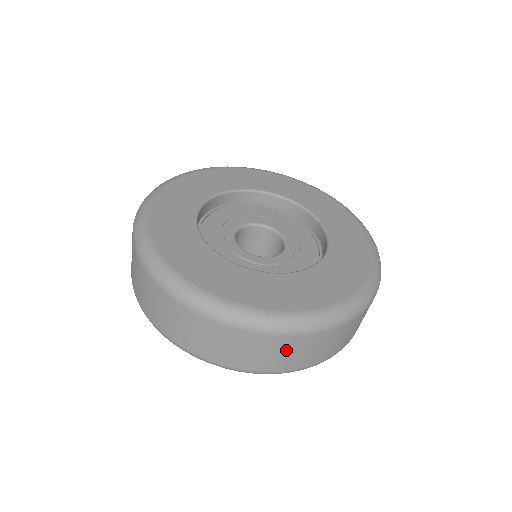
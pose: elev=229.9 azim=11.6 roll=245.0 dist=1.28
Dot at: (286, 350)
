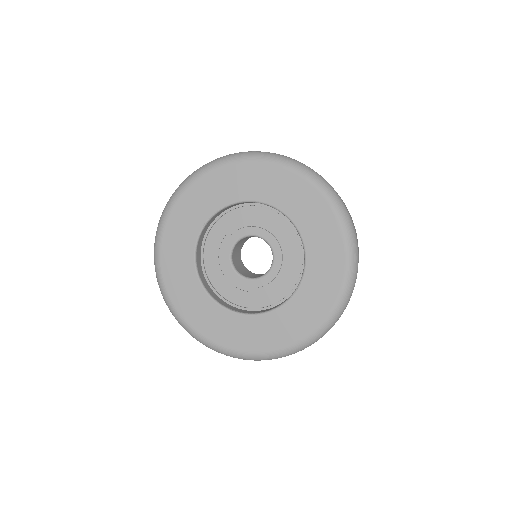
Dot at: occluded
